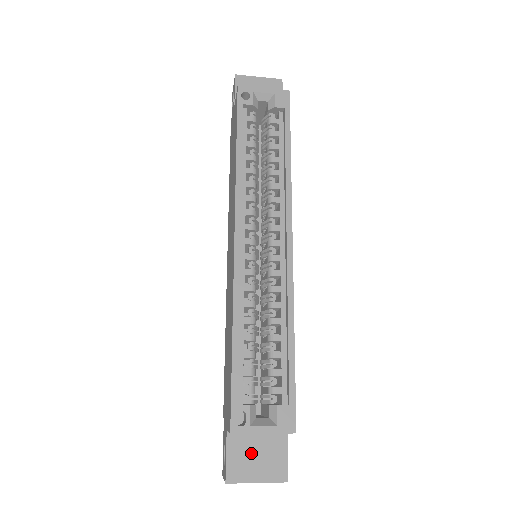
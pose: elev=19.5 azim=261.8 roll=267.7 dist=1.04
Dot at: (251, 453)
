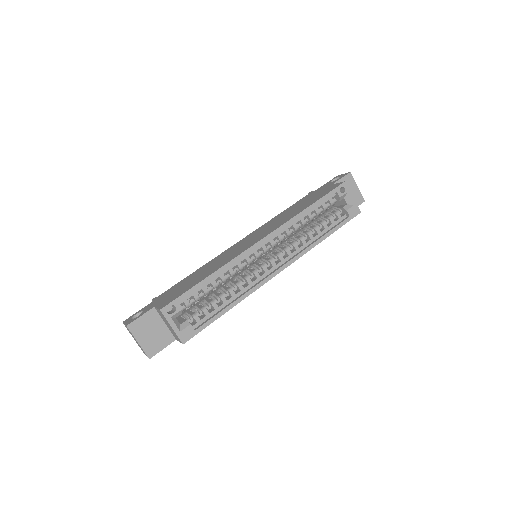
Dot at: (151, 328)
